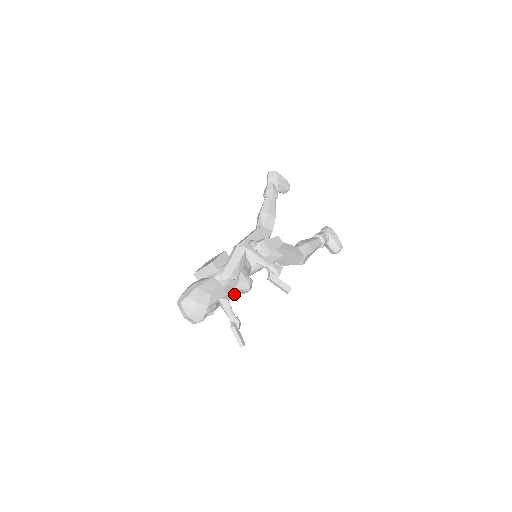
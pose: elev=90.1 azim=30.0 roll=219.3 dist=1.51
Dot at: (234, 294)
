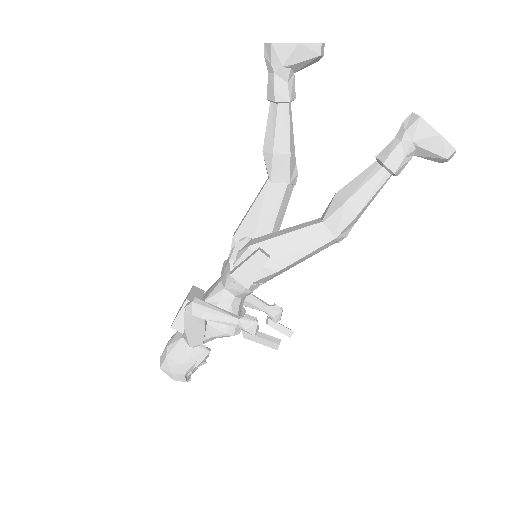
Dot at: occluded
